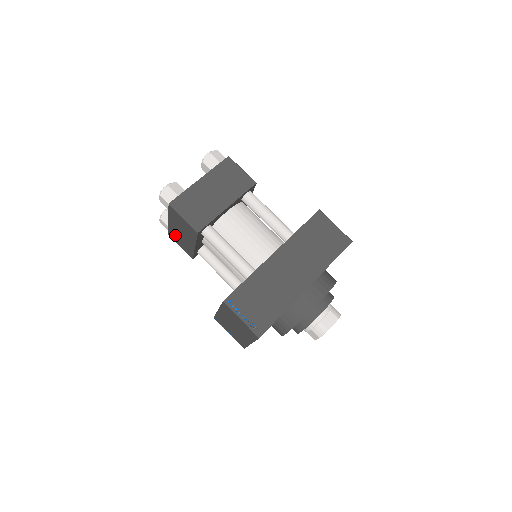
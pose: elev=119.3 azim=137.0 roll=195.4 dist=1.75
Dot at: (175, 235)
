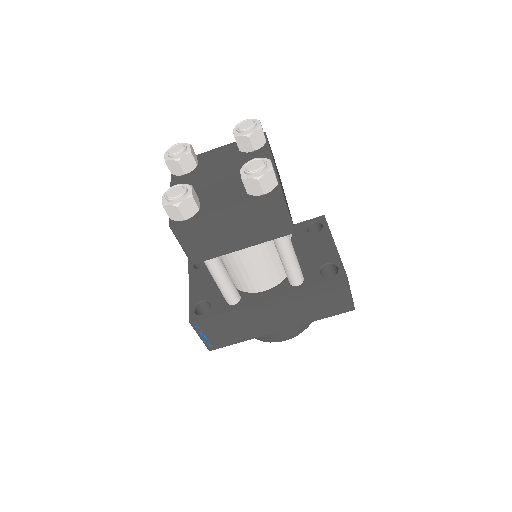
Dot at: occluded
